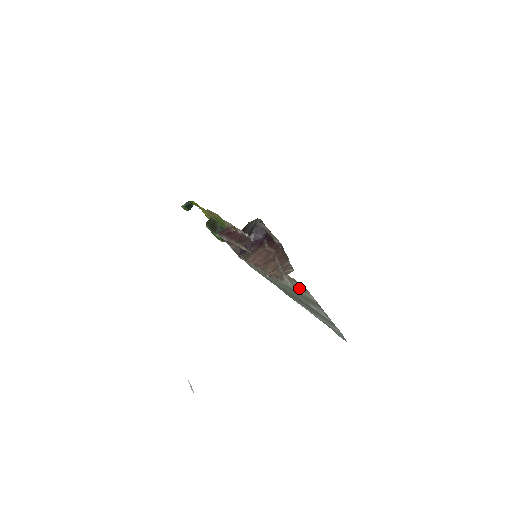
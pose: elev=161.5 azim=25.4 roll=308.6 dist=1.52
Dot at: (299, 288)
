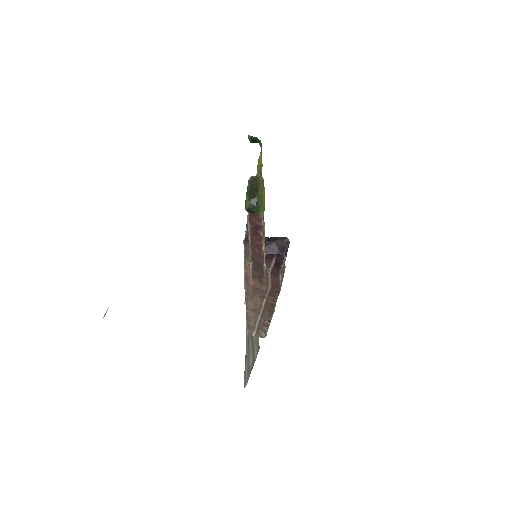
Dot at: occluded
